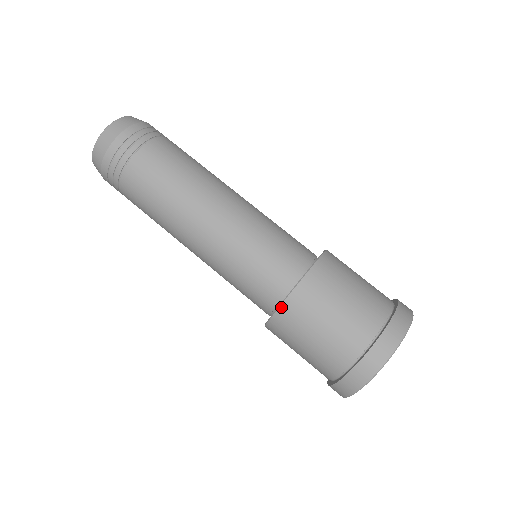
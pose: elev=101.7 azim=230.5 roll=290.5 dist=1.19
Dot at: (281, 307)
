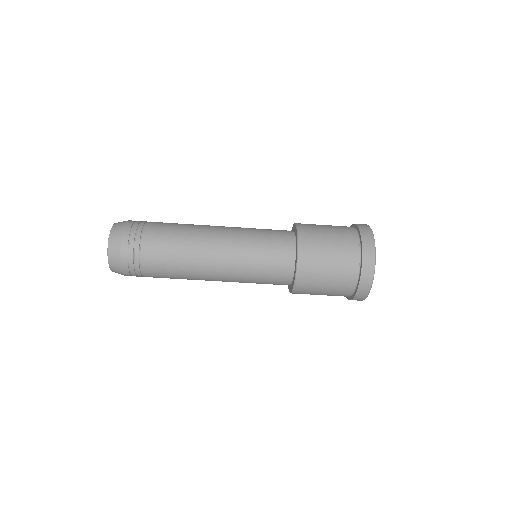
Dot at: occluded
